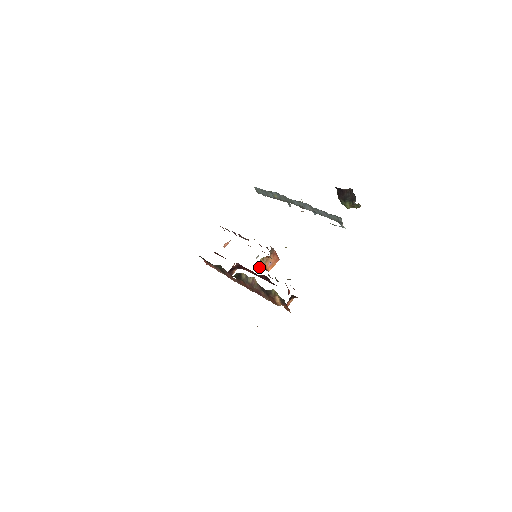
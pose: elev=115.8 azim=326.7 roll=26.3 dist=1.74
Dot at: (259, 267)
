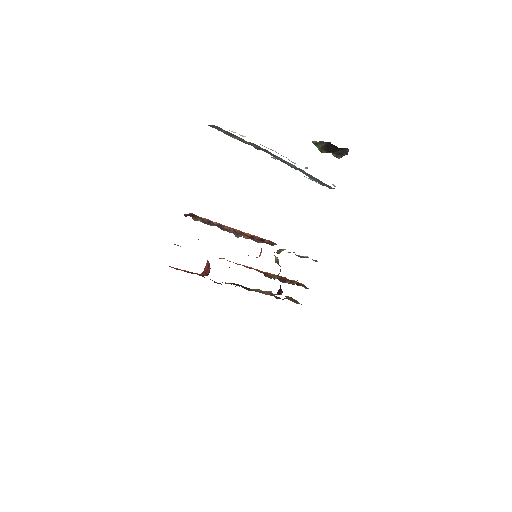
Dot at: occluded
